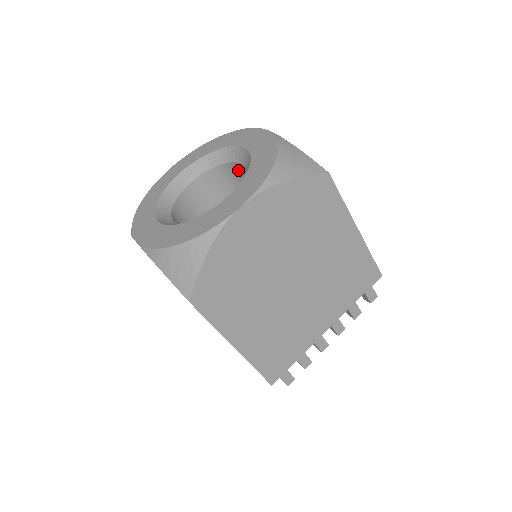
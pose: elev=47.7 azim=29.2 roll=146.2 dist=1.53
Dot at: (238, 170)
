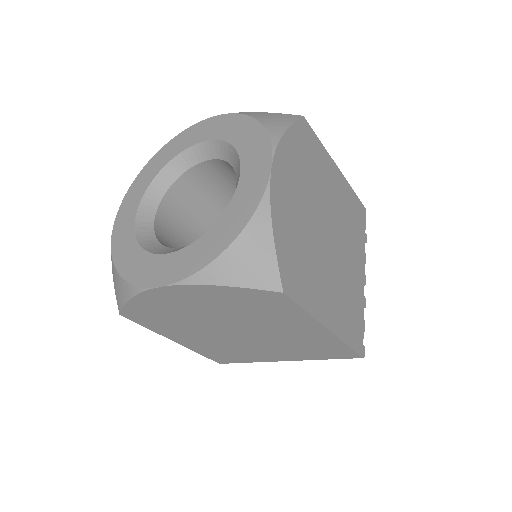
Dot at: (199, 174)
